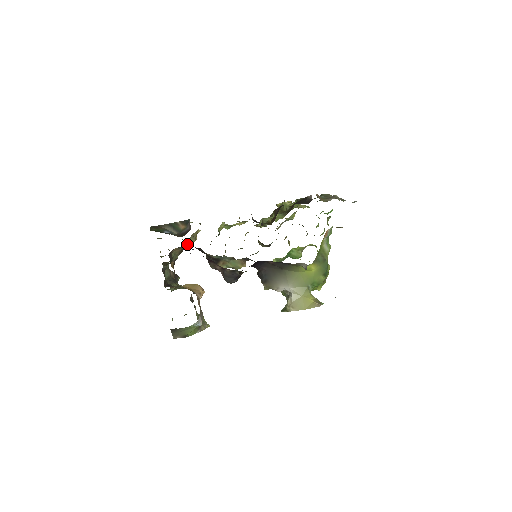
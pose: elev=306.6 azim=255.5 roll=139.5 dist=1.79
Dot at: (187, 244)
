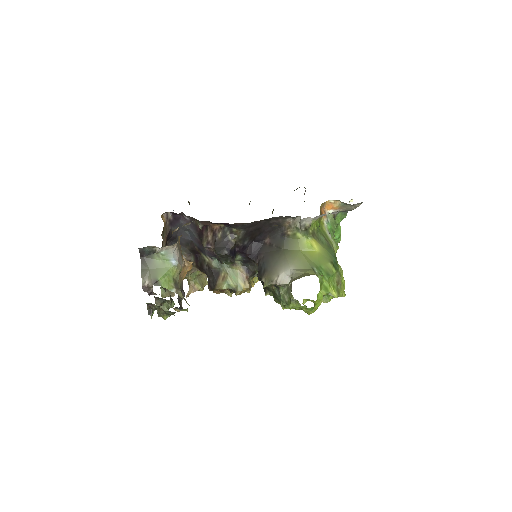
Dot at: (192, 290)
